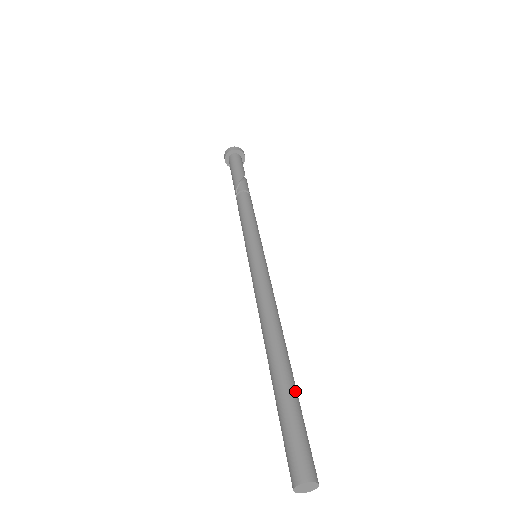
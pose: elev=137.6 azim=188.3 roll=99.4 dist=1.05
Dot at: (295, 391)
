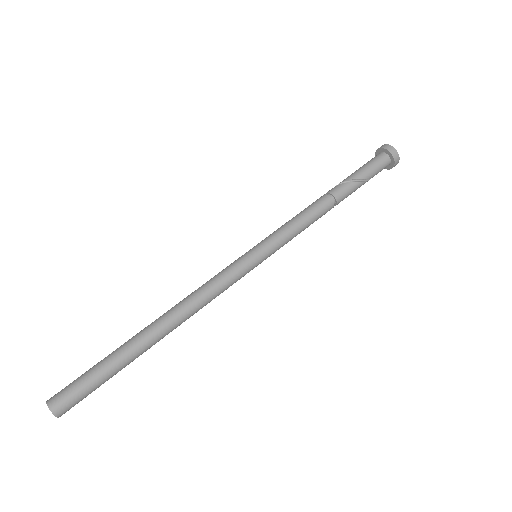
Dot at: (119, 358)
